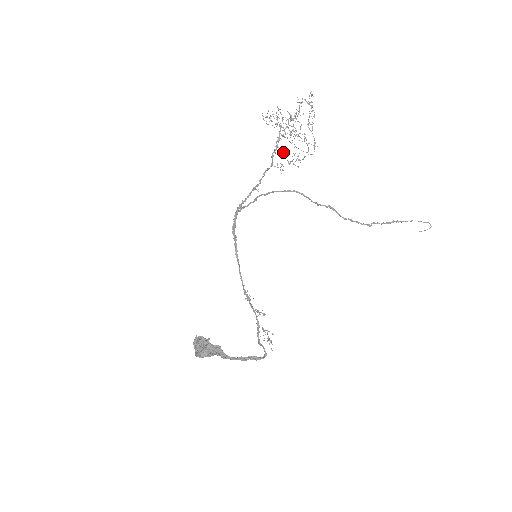
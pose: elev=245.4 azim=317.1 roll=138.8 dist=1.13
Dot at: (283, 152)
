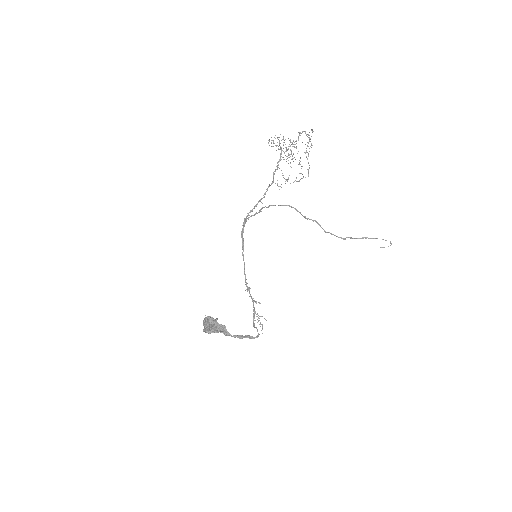
Dot at: occluded
